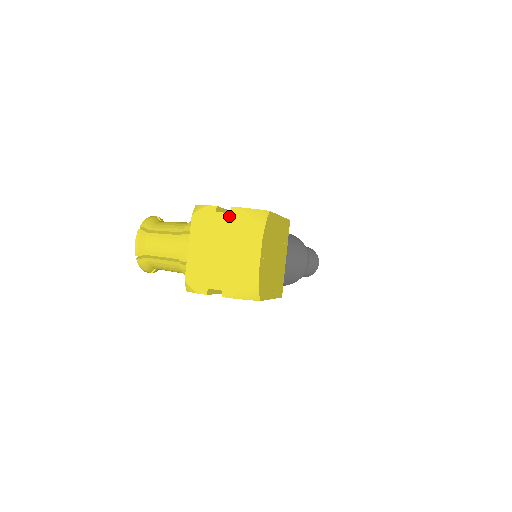
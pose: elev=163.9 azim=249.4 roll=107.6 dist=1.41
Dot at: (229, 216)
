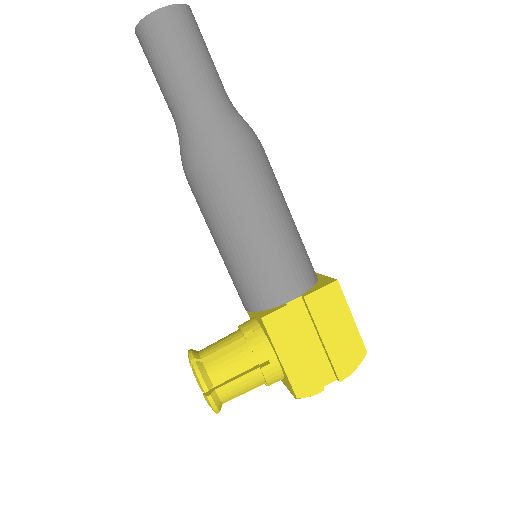
Dot at: (334, 379)
